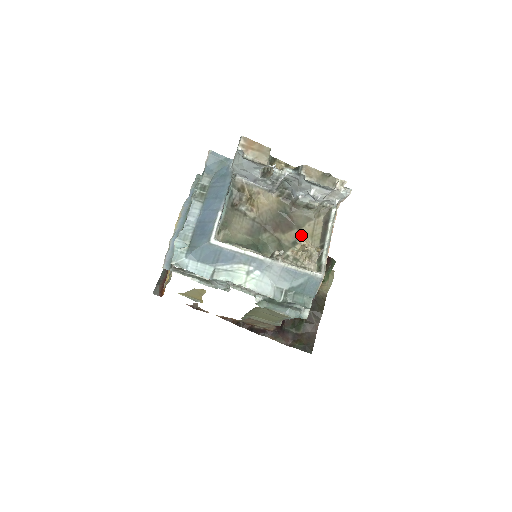
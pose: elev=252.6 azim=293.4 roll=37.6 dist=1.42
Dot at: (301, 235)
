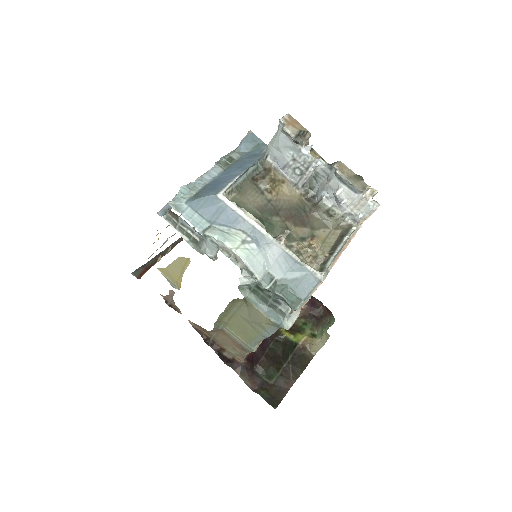
Dot at: (312, 235)
